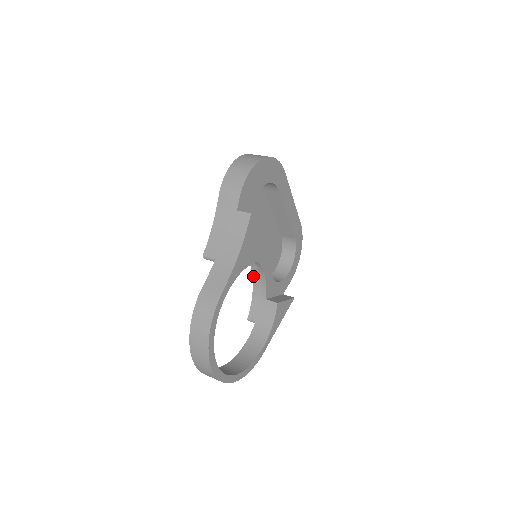
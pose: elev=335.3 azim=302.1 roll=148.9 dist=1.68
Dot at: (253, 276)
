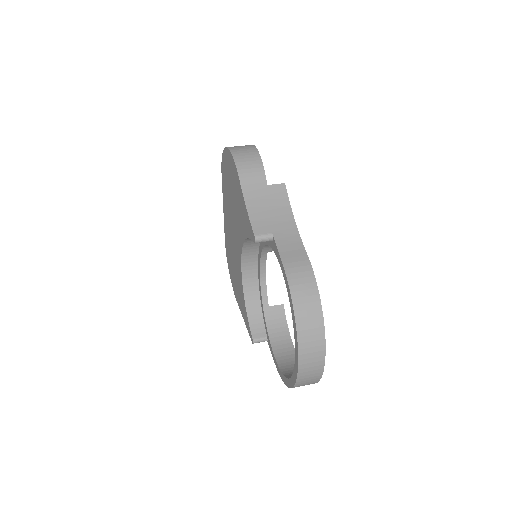
Dot at: (244, 289)
